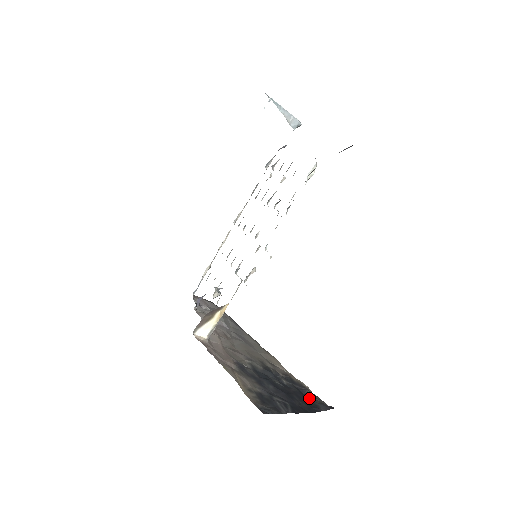
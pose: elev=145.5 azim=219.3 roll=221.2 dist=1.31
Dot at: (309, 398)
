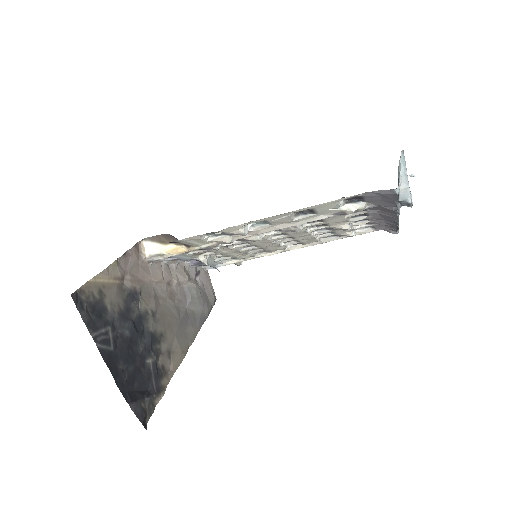
Dot at: (143, 394)
